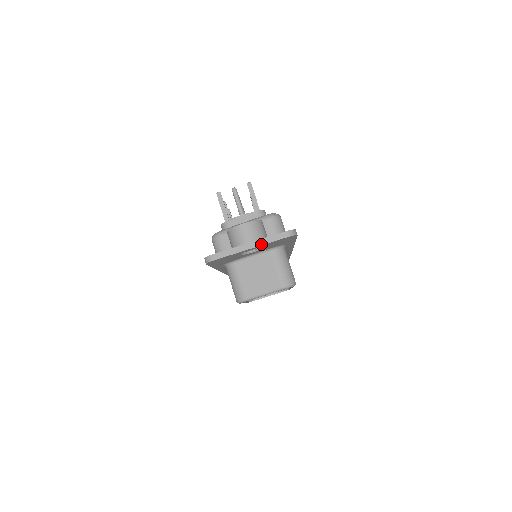
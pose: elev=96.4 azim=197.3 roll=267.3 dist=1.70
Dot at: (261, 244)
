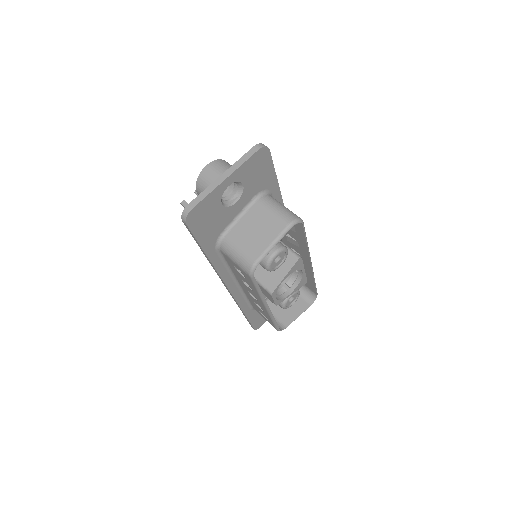
Dot at: (234, 169)
